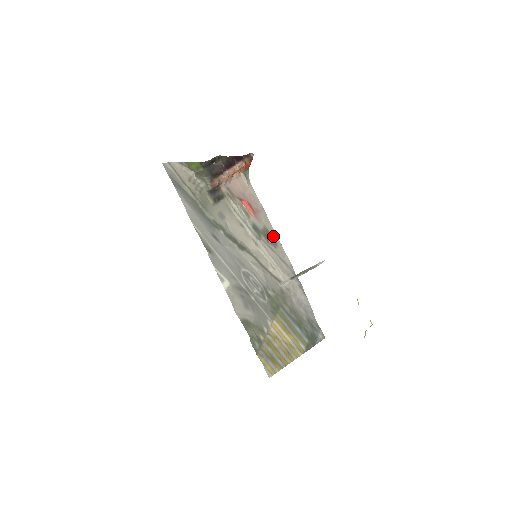
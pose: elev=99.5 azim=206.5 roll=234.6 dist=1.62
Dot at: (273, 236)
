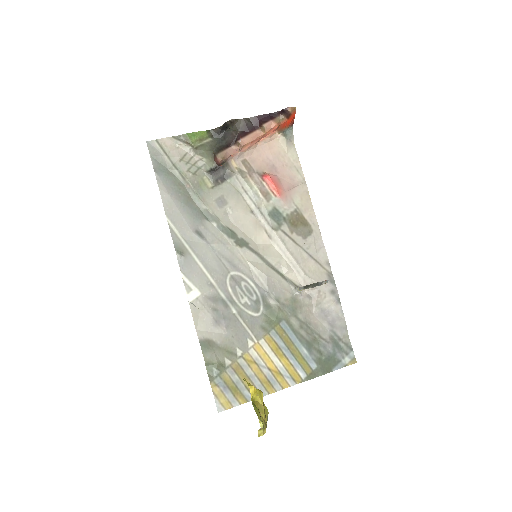
Dot at: (308, 221)
